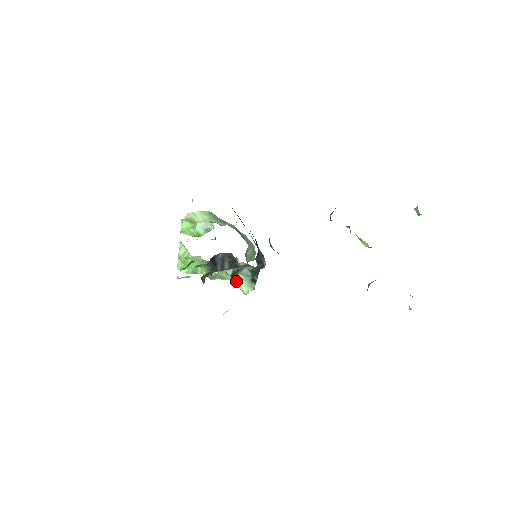
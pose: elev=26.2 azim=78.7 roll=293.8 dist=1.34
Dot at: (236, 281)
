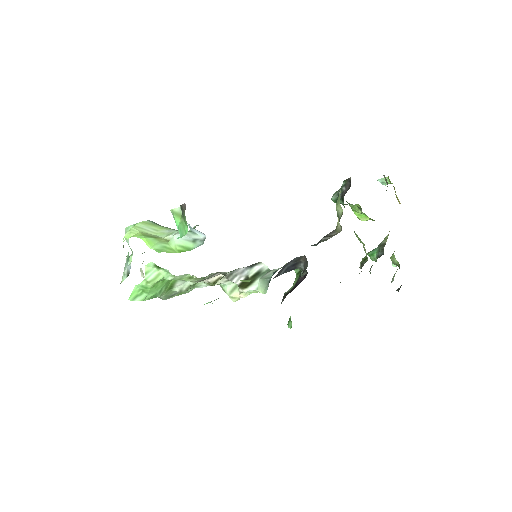
Dot at: (249, 288)
